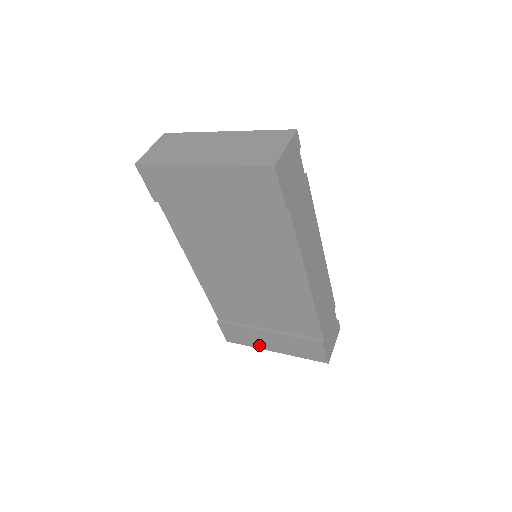
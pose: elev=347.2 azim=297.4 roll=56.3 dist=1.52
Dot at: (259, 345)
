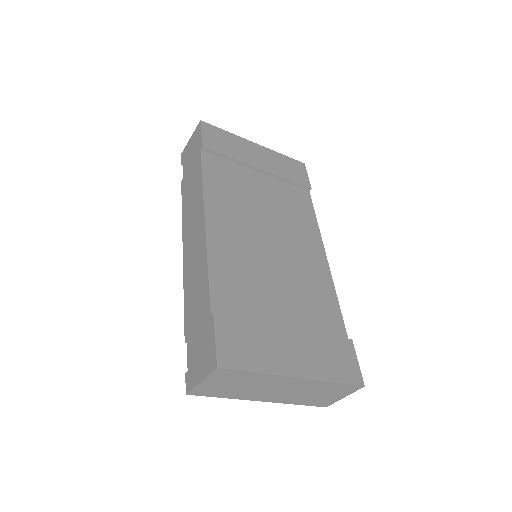
Dot at: (275, 365)
